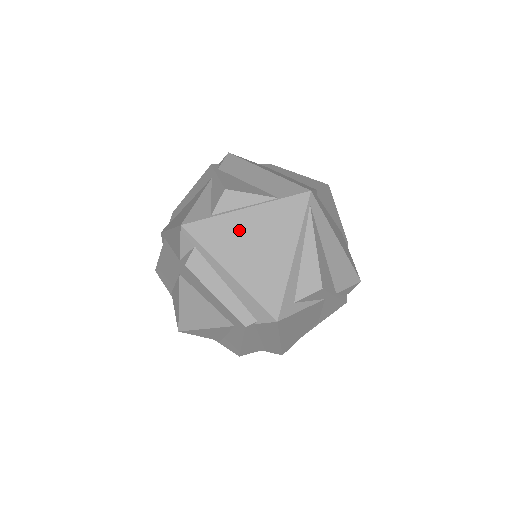
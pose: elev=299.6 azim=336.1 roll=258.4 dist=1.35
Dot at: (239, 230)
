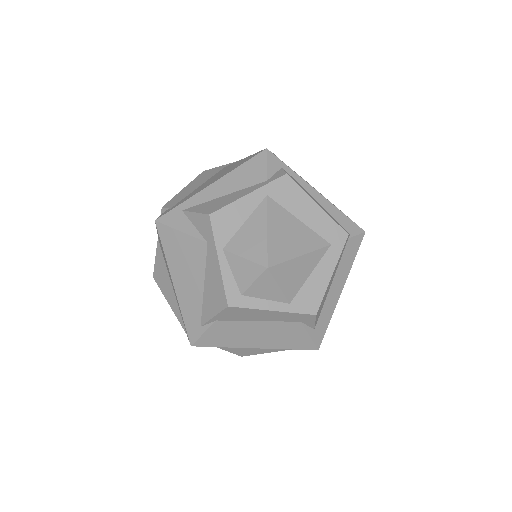
Dot at: occluded
